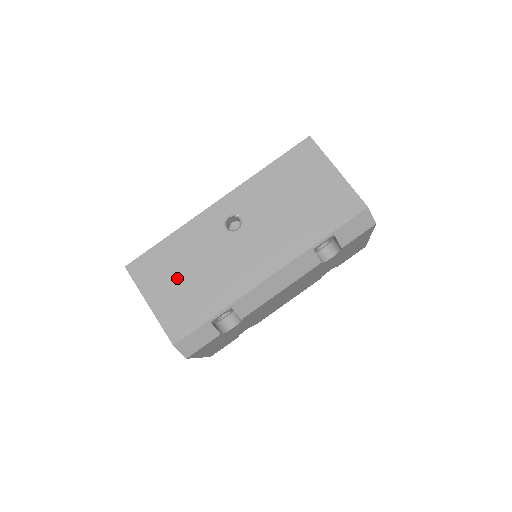
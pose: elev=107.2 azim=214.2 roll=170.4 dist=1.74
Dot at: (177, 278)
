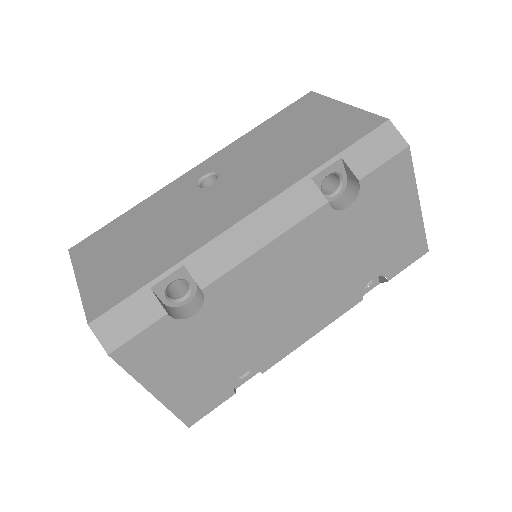
Dot at: (123, 247)
